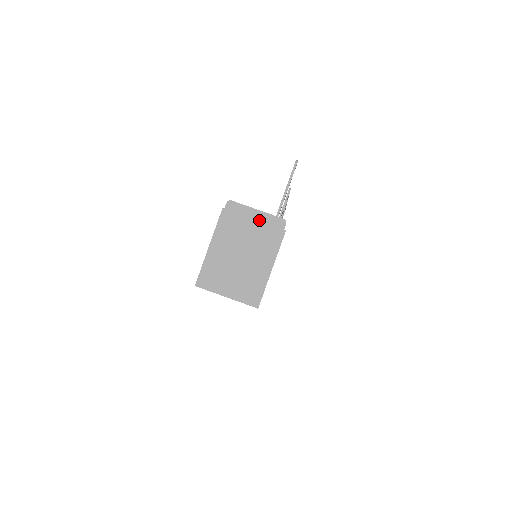
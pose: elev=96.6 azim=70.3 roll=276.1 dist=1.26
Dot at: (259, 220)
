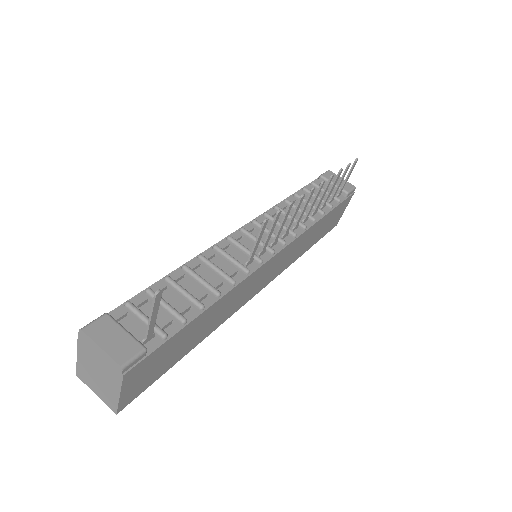
Dot at: (103, 356)
